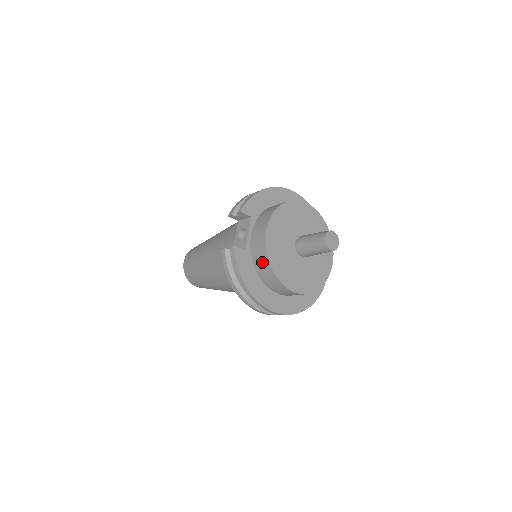
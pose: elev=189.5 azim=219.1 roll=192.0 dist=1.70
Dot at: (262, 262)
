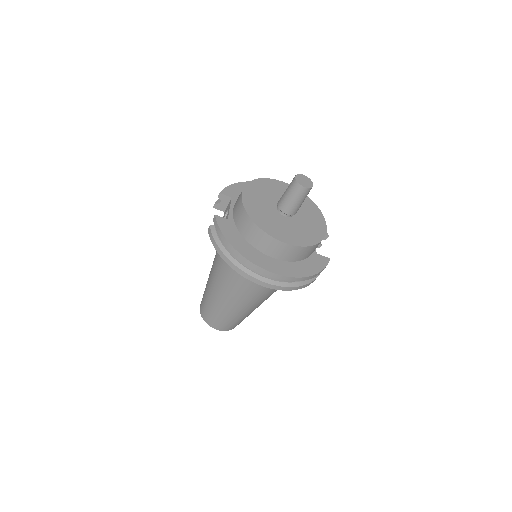
Dot at: (243, 221)
